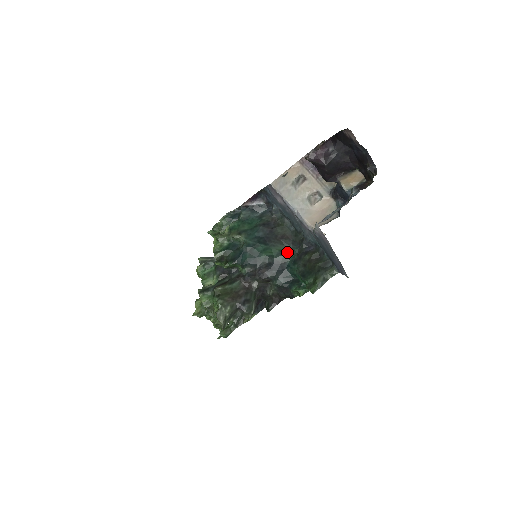
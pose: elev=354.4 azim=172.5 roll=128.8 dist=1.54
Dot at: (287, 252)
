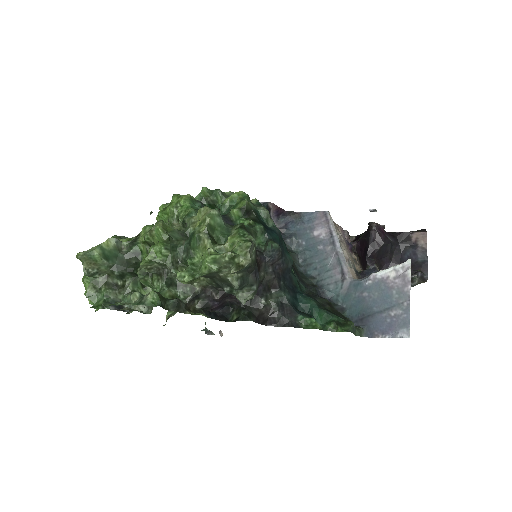
Dot at: (297, 281)
